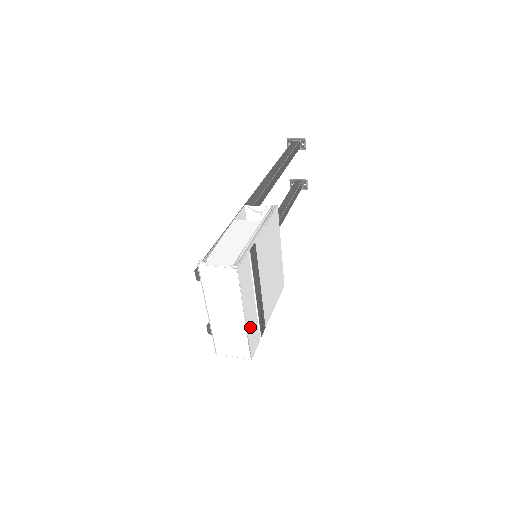
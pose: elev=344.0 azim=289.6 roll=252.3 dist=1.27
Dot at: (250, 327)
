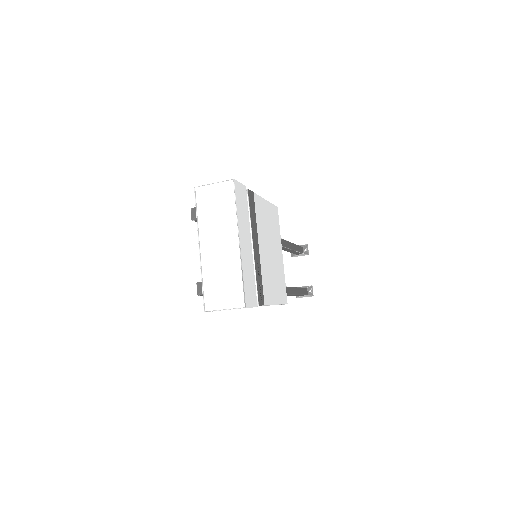
Dot at: (245, 266)
